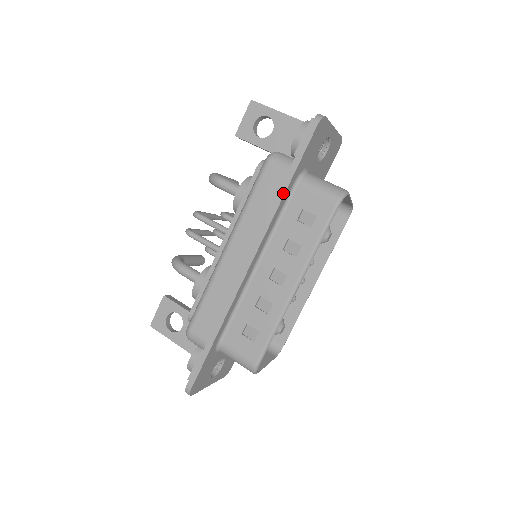
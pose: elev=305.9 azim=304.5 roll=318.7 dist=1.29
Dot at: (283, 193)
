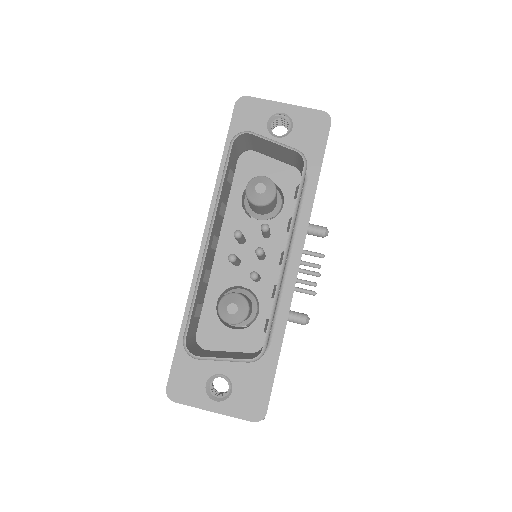
Dot at: (219, 170)
